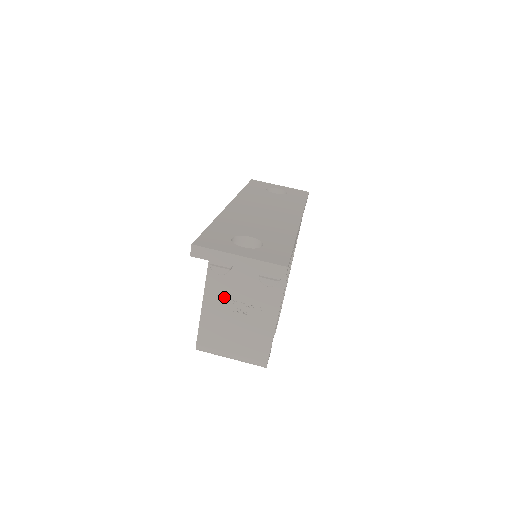
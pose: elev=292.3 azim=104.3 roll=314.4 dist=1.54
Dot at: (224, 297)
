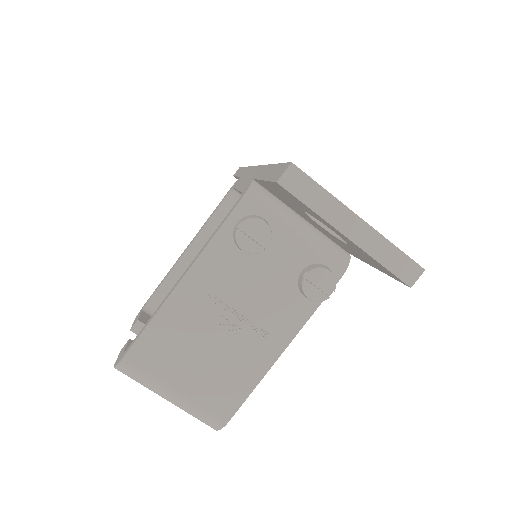
Dot at: (215, 293)
